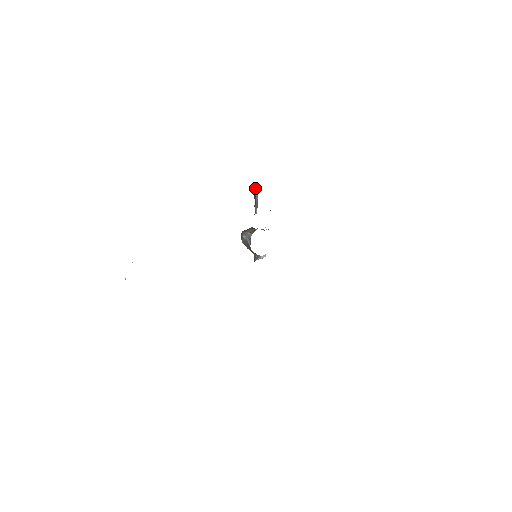
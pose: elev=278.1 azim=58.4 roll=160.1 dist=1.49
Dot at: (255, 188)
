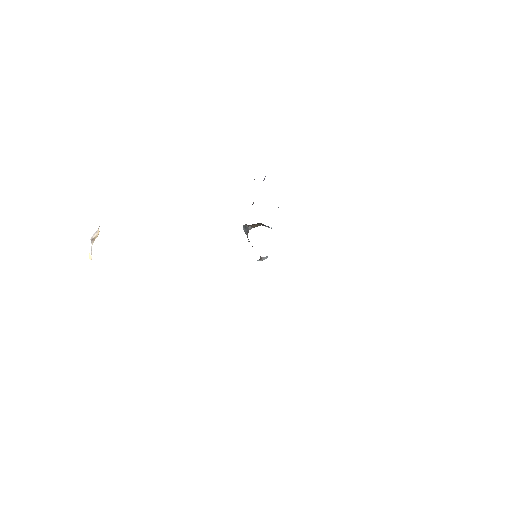
Dot at: occluded
